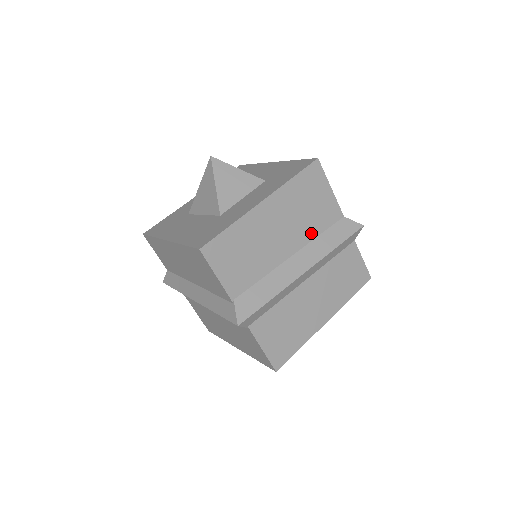
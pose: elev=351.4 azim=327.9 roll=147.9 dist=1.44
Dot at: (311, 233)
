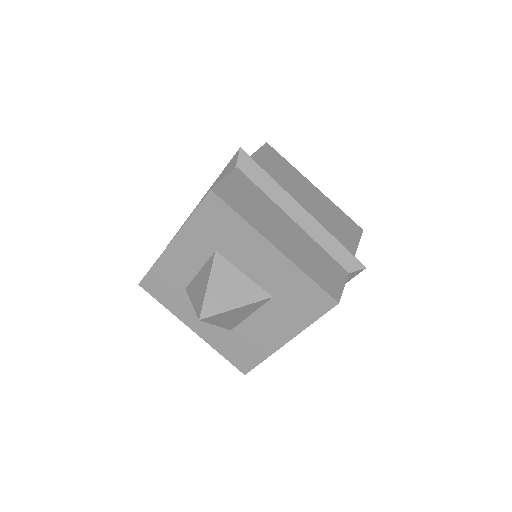
Dot at: (324, 226)
